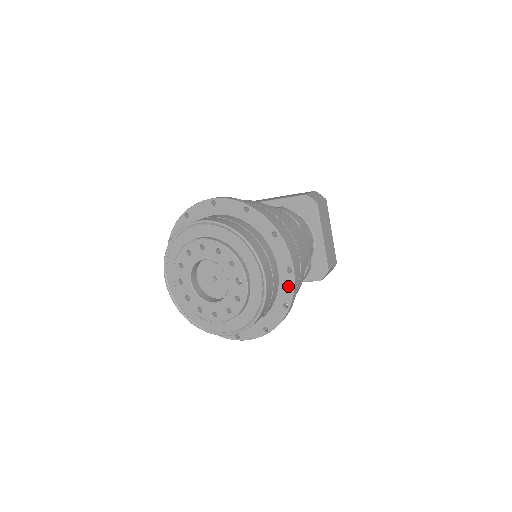
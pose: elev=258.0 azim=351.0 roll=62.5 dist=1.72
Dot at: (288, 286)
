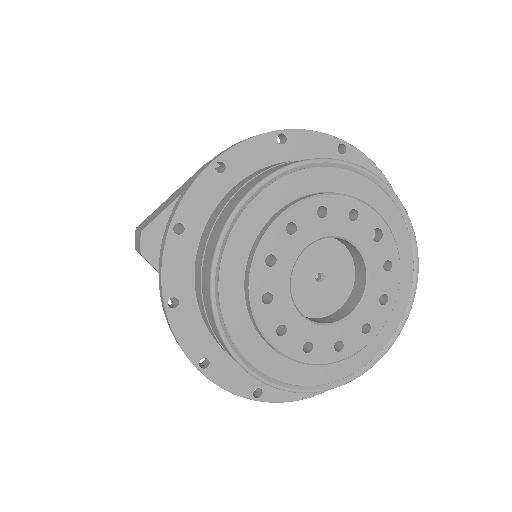
Dot at: occluded
